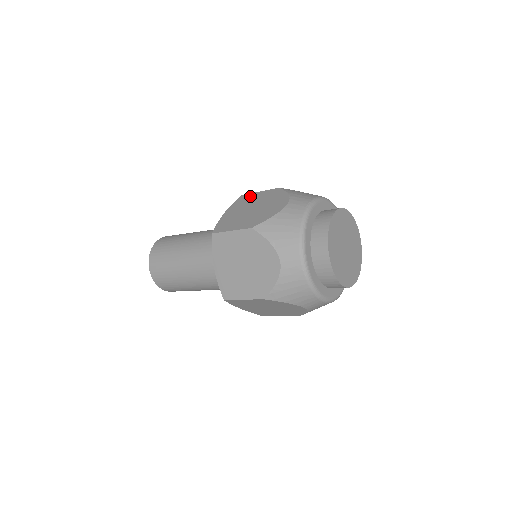
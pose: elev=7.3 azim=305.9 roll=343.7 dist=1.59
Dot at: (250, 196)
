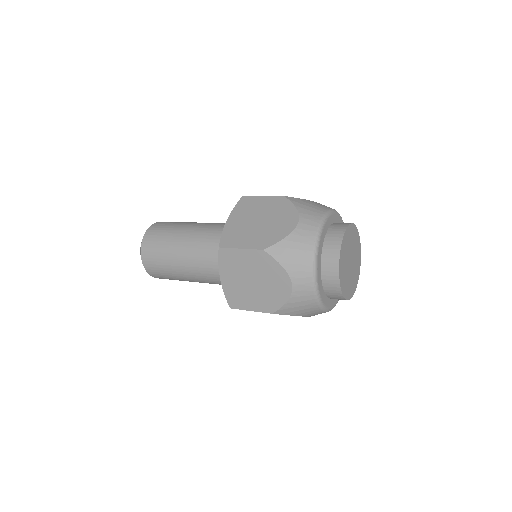
Dot at: occluded
